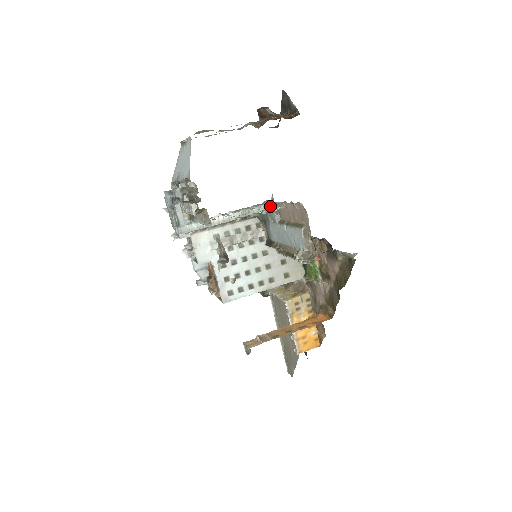
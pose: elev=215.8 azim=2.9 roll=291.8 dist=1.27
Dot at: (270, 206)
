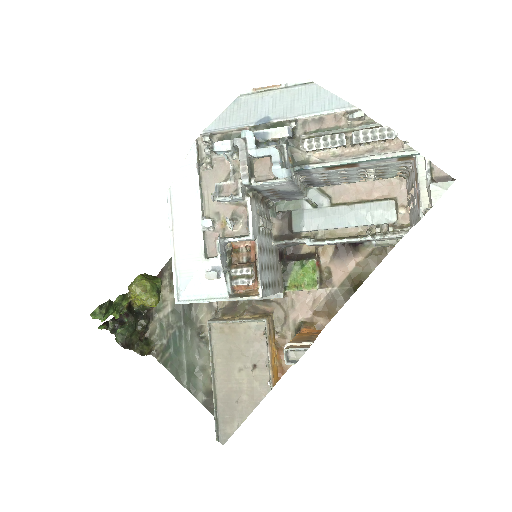
Dot at: (317, 190)
